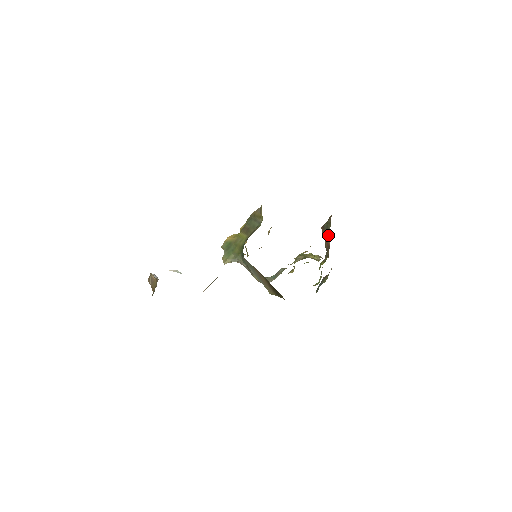
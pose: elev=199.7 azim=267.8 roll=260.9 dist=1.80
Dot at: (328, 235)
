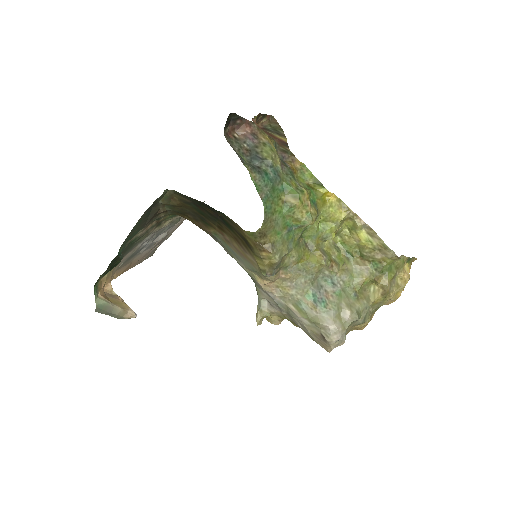
Dot at: (281, 137)
